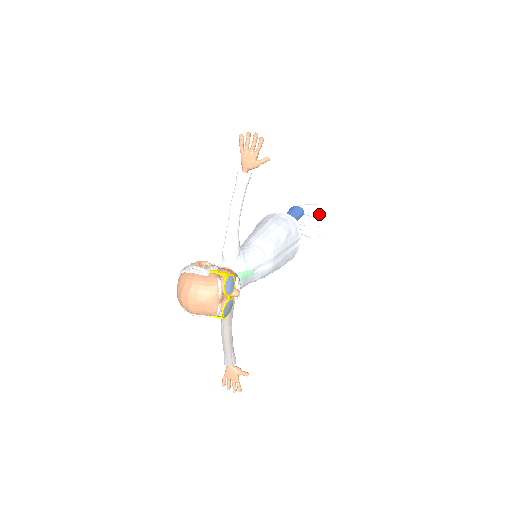
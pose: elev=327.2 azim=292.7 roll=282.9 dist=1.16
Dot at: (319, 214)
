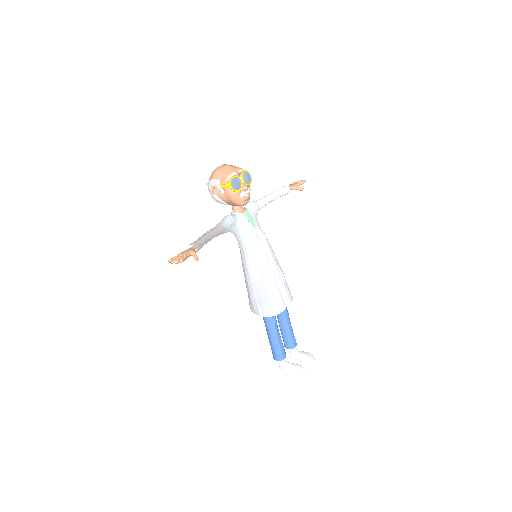
Dot at: (308, 356)
